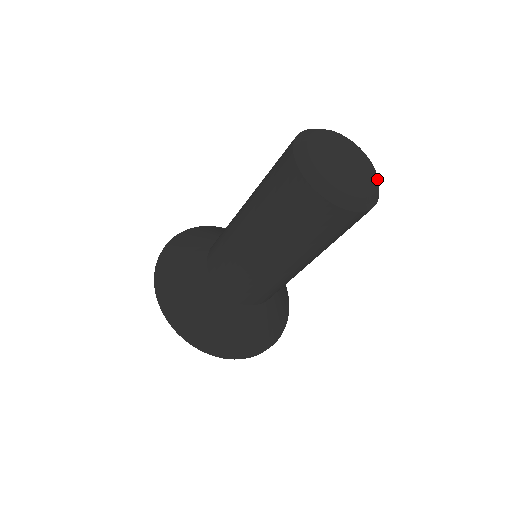
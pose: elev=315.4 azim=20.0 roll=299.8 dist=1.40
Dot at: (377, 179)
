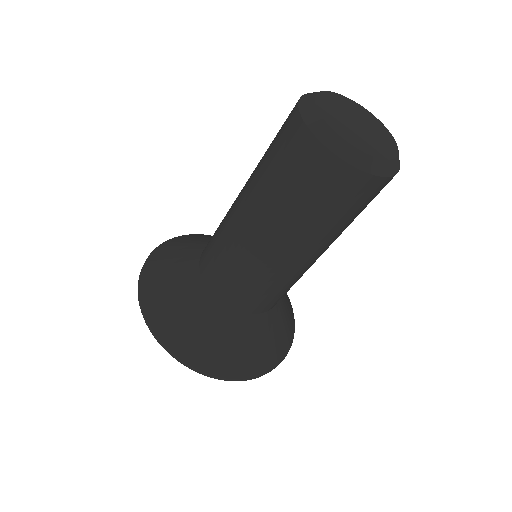
Dot at: (396, 144)
